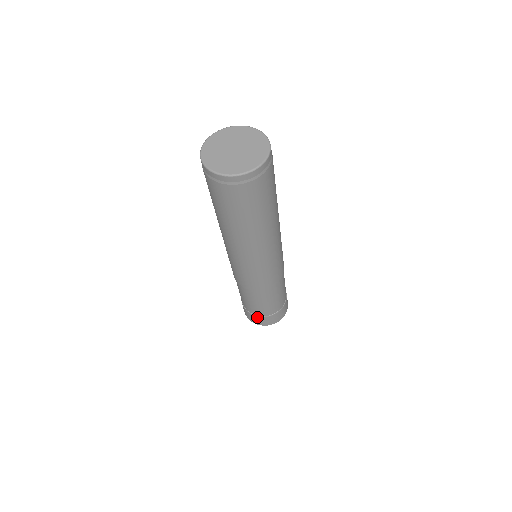
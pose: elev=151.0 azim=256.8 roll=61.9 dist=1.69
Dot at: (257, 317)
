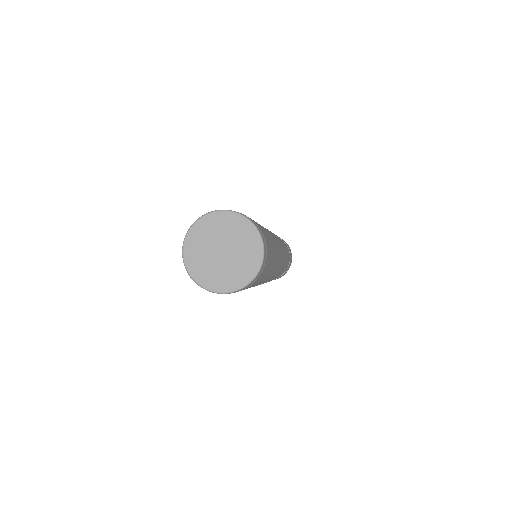
Dot at: occluded
